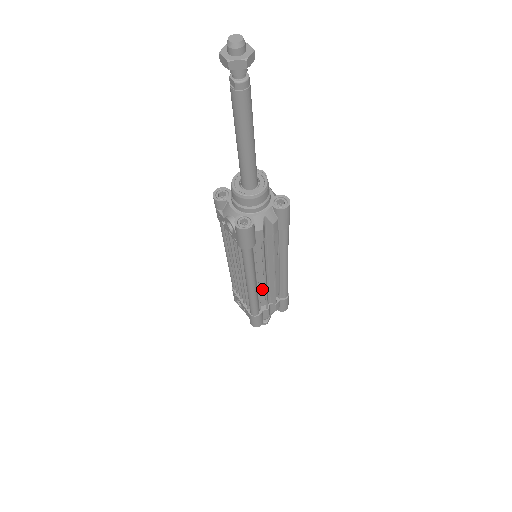
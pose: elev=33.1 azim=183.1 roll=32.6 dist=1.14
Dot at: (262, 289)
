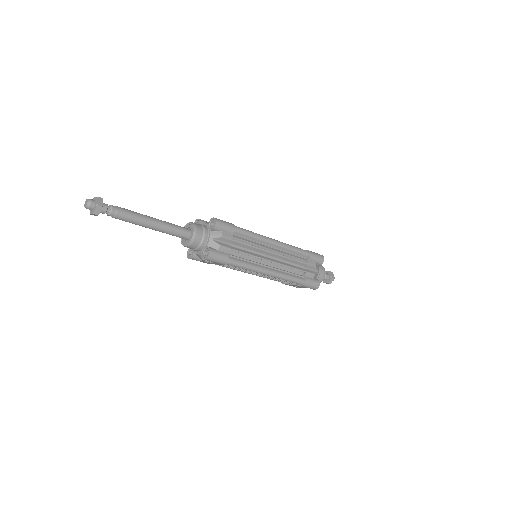
Dot at: (284, 267)
